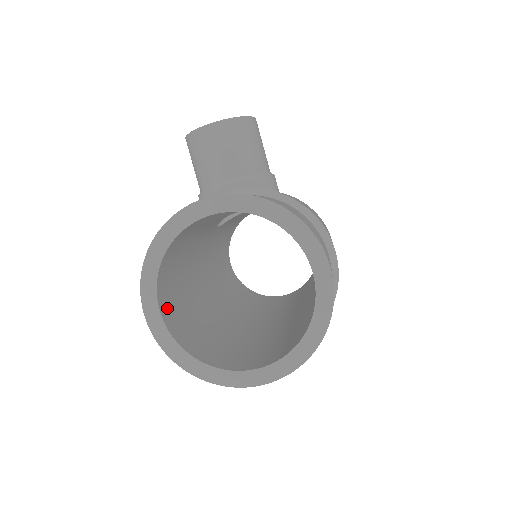
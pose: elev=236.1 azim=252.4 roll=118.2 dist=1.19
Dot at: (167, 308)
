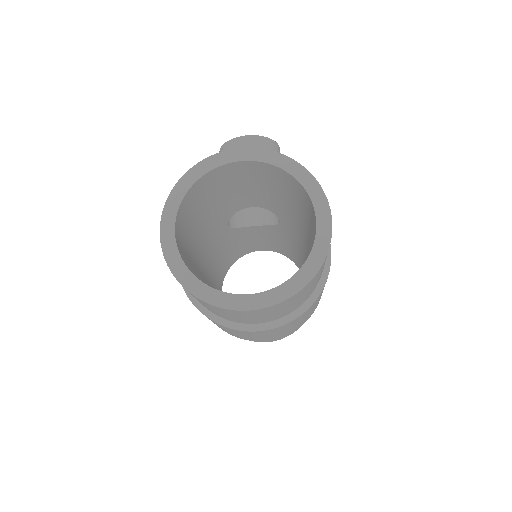
Dot at: (179, 237)
